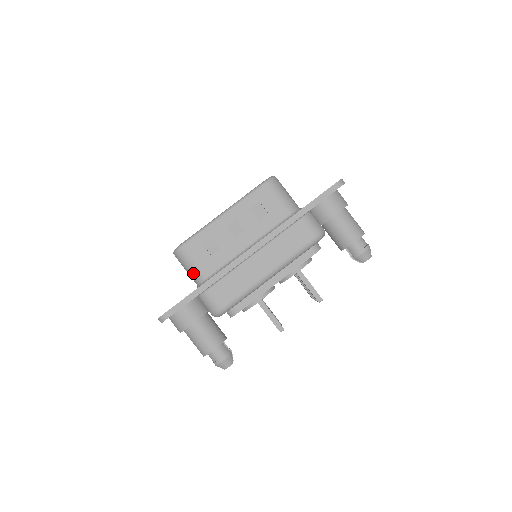
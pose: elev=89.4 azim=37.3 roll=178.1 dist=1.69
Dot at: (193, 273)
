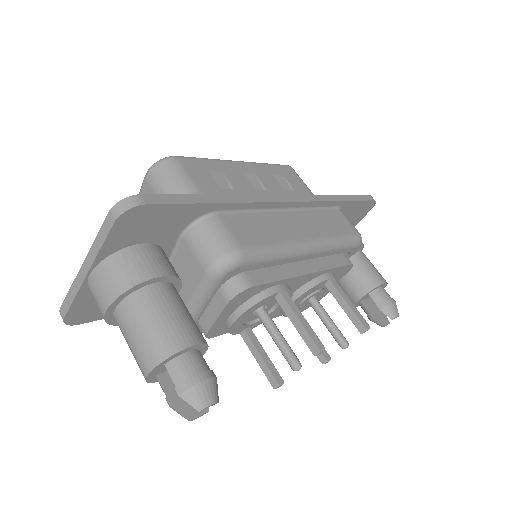
Dot at: occluded
